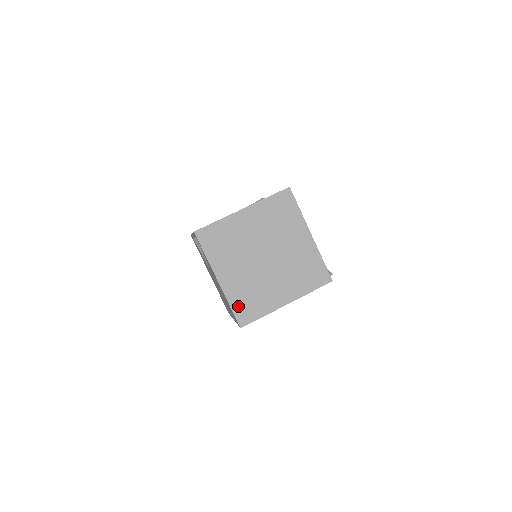
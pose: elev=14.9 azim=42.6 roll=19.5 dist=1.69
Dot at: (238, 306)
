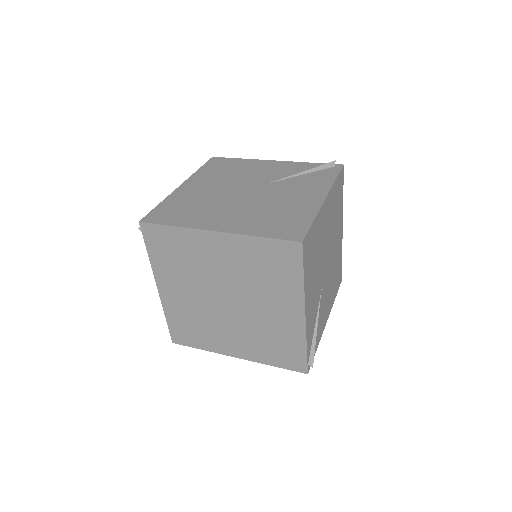
Dot at: (175, 324)
